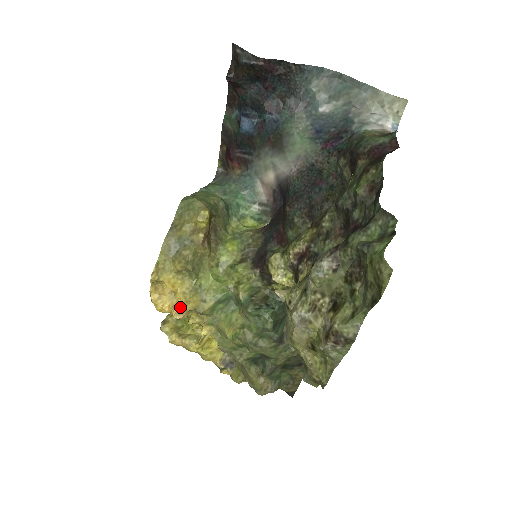
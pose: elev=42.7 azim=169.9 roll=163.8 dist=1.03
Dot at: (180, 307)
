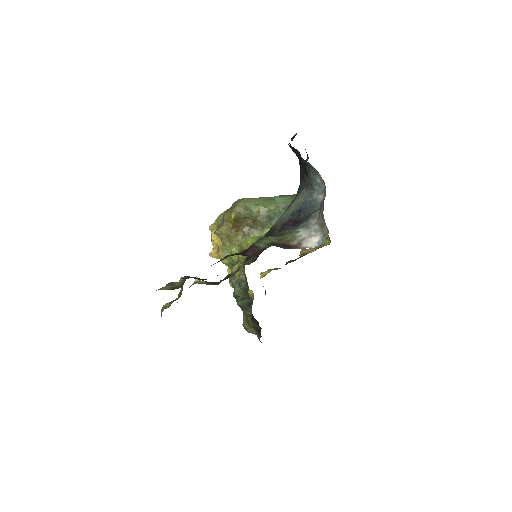
Dot at: (215, 252)
